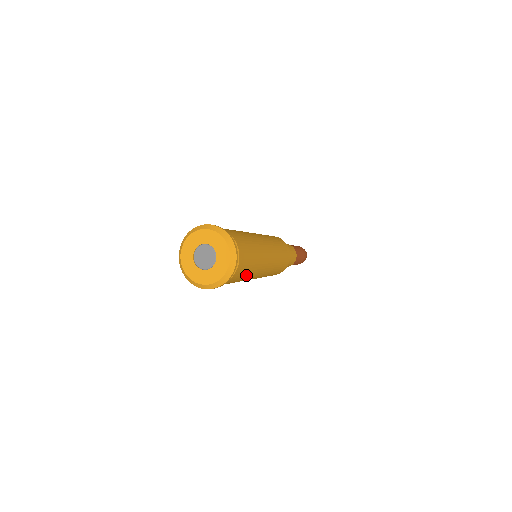
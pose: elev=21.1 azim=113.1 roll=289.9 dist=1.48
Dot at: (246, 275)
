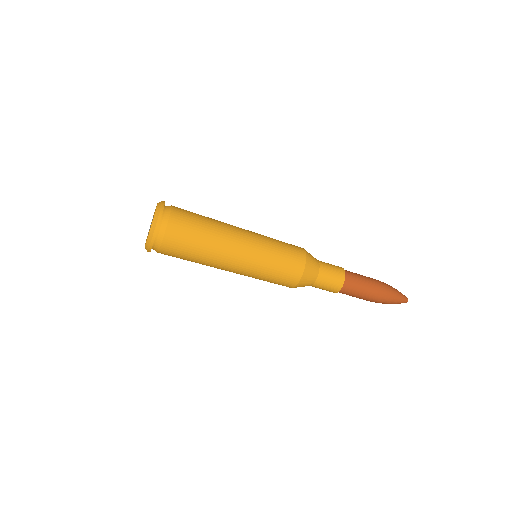
Dot at: (190, 259)
